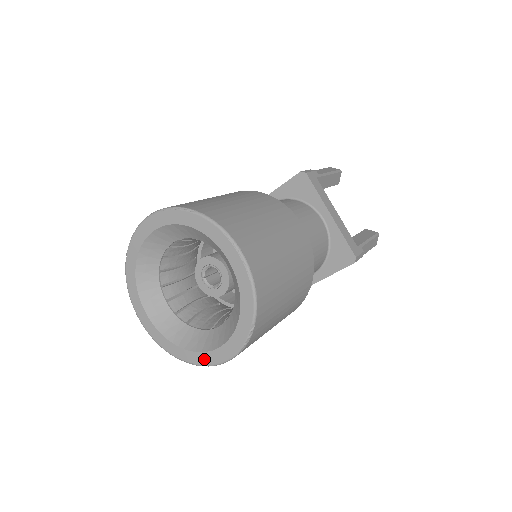
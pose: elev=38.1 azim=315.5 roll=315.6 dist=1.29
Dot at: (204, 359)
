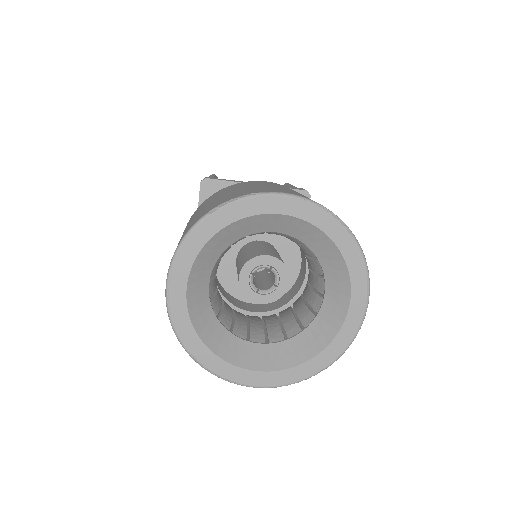
Dot at: (231, 373)
